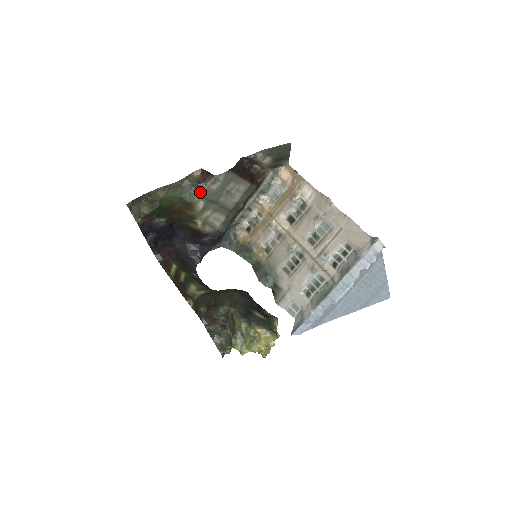
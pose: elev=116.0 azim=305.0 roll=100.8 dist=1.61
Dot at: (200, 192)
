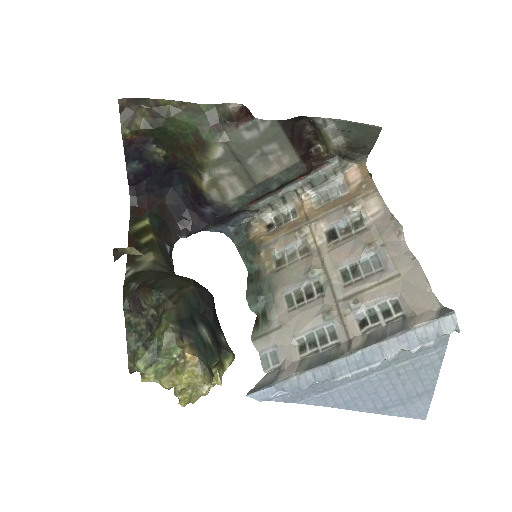
Dot at: (225, 133)
